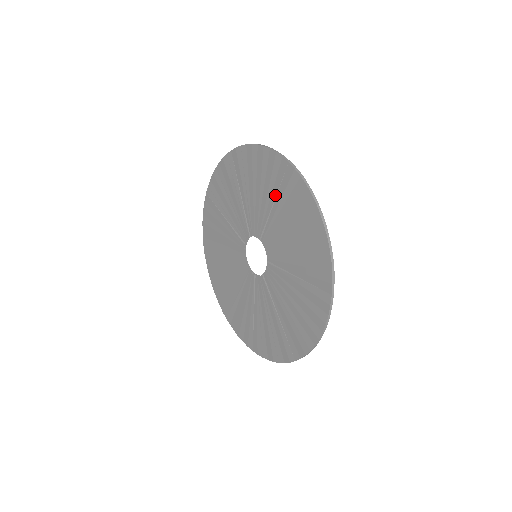
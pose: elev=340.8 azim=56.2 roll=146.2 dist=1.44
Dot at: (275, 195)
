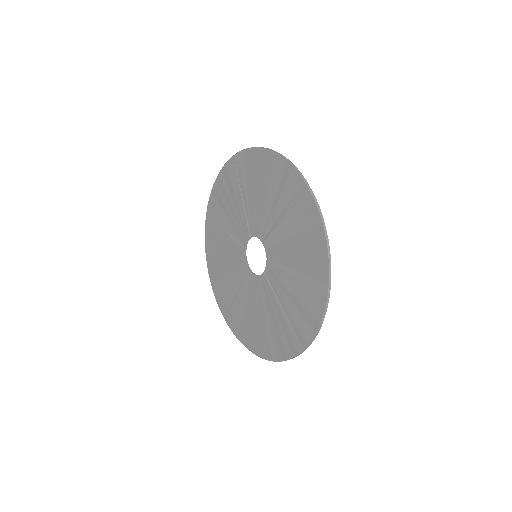
Dot at: (239, 188)
